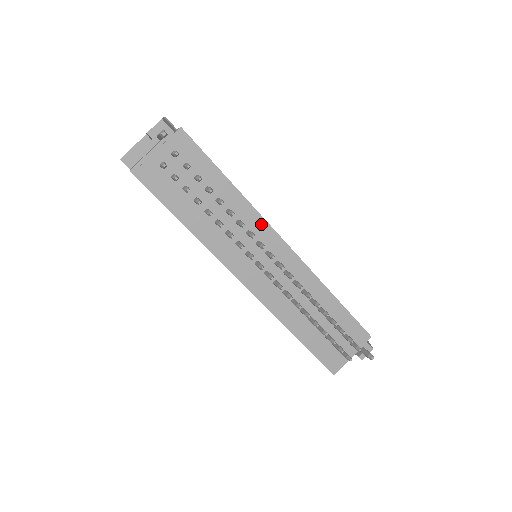
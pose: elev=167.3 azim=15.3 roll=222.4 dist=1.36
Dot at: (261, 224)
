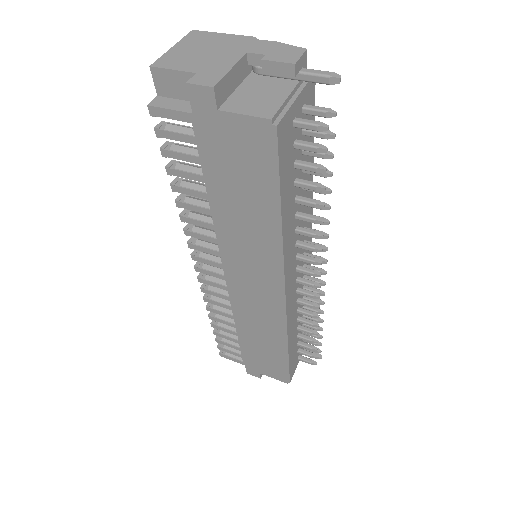
Dot at: occluded
